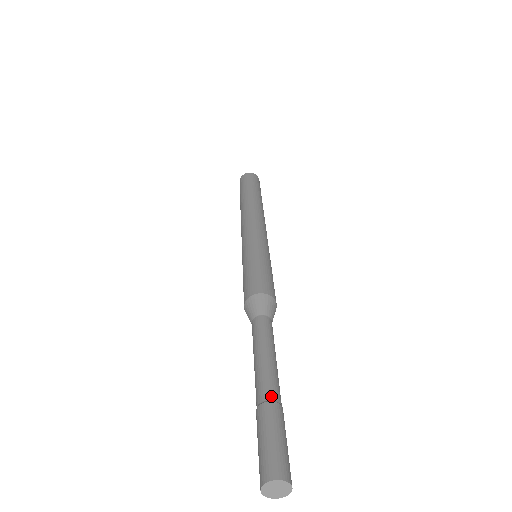
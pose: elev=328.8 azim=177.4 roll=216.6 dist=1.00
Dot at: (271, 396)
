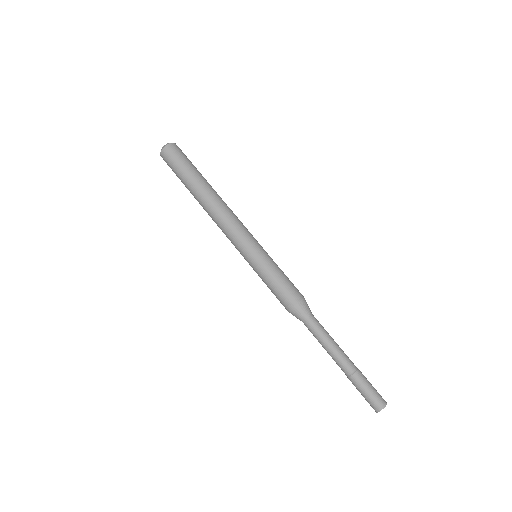
Dot at: (355, 366)
